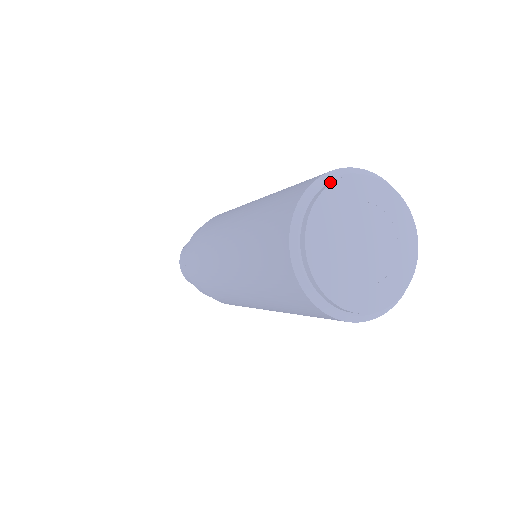
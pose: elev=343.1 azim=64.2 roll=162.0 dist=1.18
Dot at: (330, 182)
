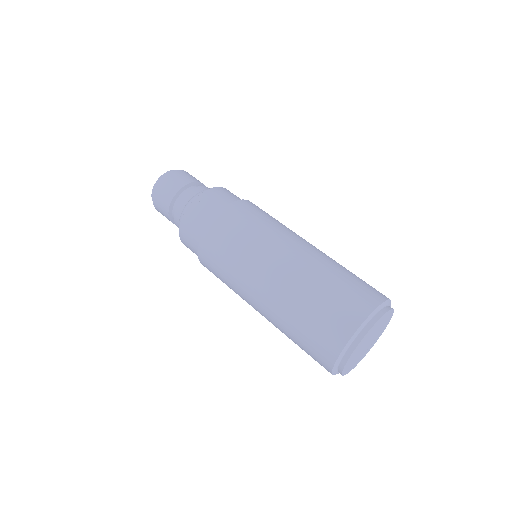
Dot at: (379, 313)
